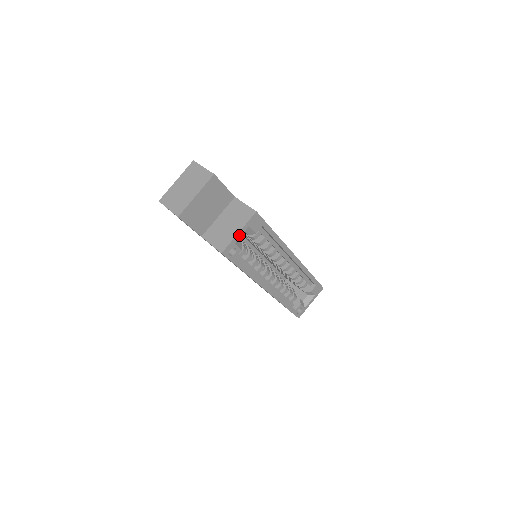
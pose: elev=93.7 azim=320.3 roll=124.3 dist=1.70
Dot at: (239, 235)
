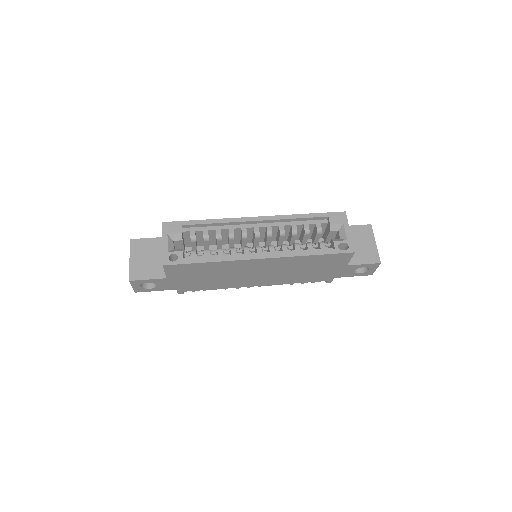
Dot at: (165, 245)
